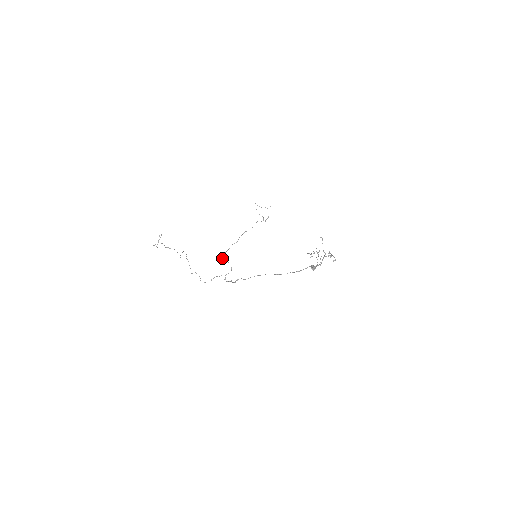
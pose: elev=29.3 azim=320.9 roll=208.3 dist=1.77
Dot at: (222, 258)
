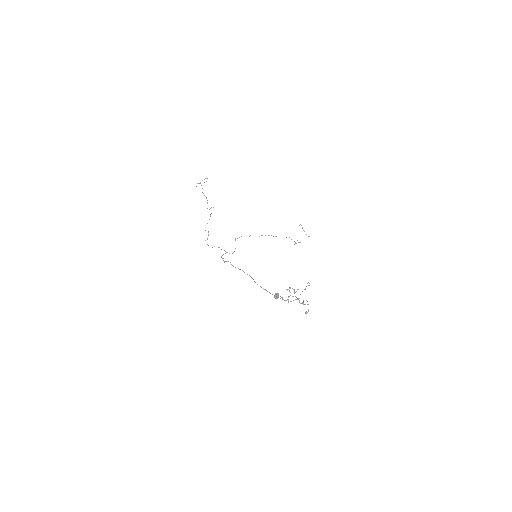
Dot at: occluded
